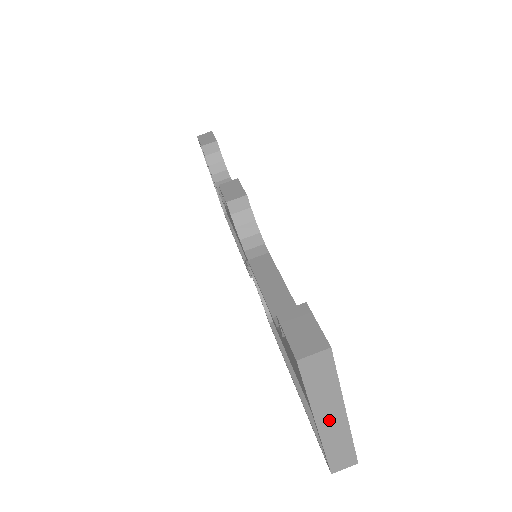
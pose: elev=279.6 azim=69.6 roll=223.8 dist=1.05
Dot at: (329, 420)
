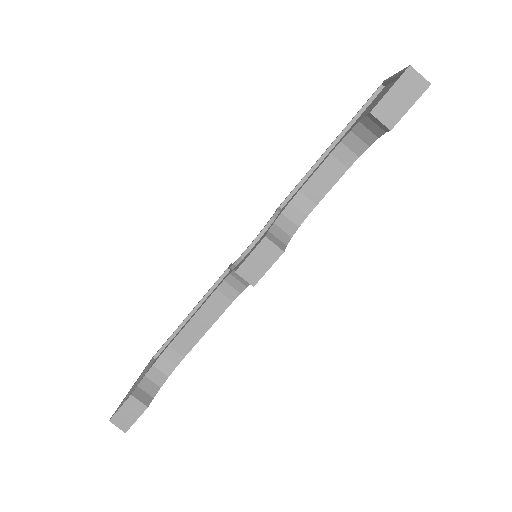
Dot at: occluded
